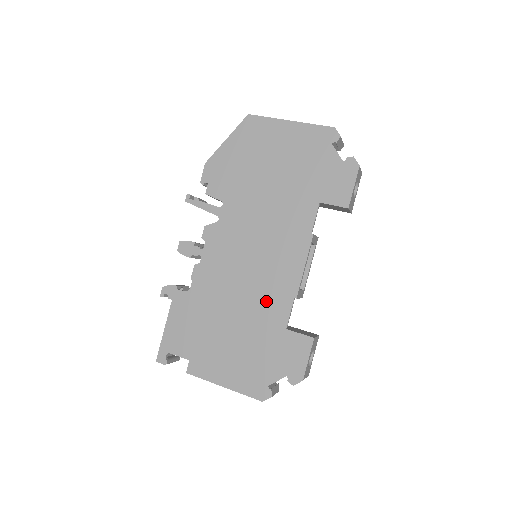
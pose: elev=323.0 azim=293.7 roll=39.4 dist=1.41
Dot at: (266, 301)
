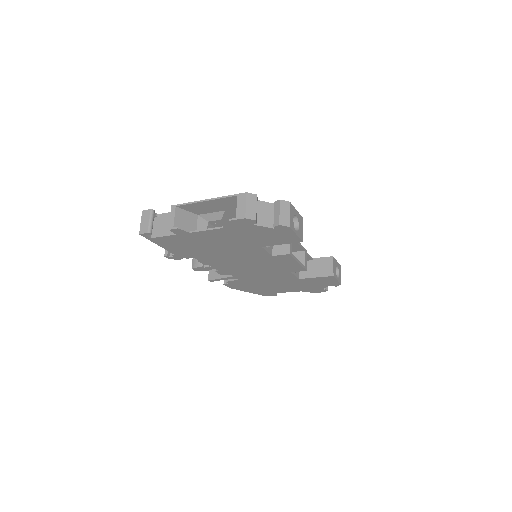
Dot at: occluded
